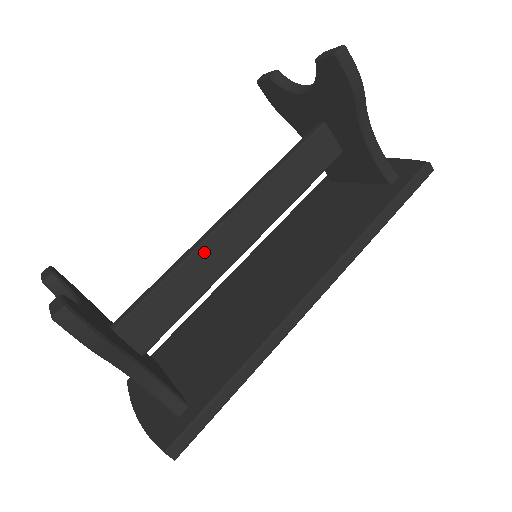
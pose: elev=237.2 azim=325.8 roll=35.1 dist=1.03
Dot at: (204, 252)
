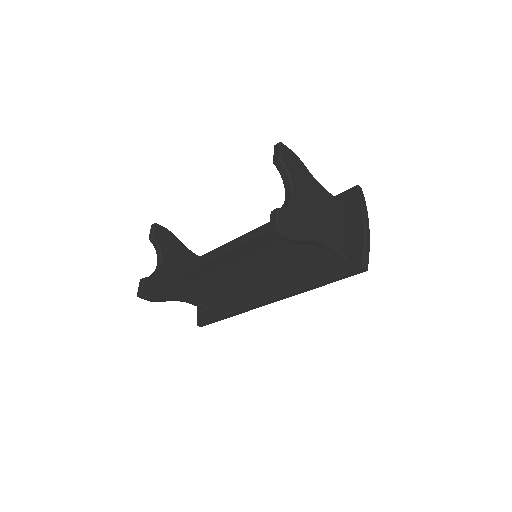
Dot at: (220, 256)
